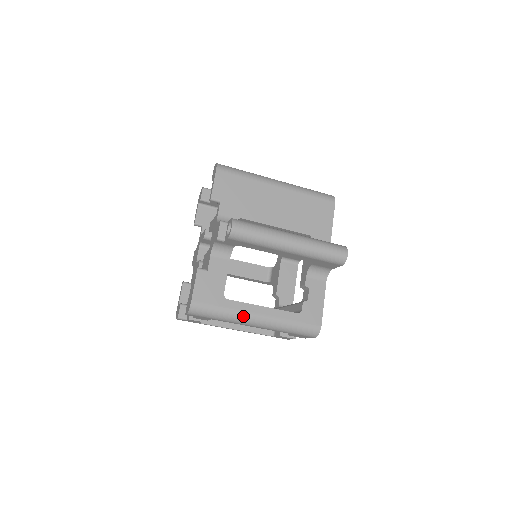
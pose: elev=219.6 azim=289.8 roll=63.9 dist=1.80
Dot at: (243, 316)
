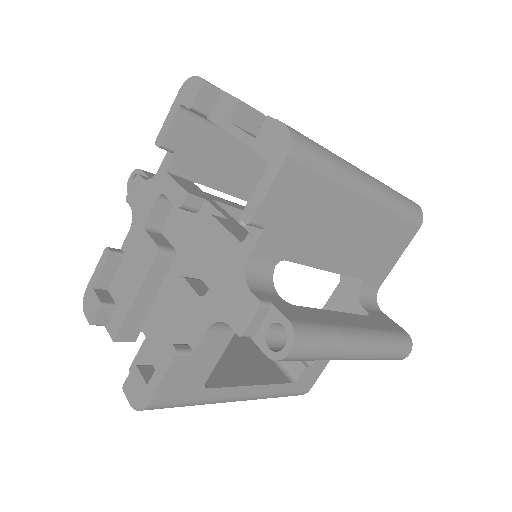
Dot at: (220, 402)
